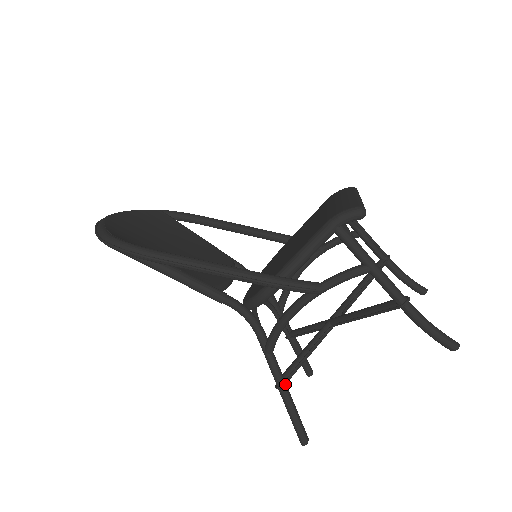
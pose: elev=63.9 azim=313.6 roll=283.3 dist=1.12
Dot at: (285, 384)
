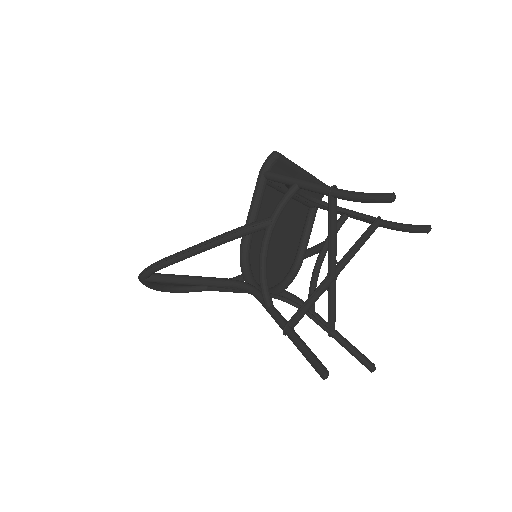
Dot at: (289, 327)
